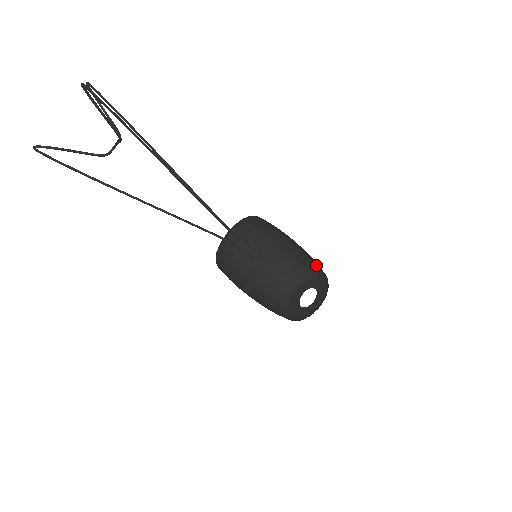
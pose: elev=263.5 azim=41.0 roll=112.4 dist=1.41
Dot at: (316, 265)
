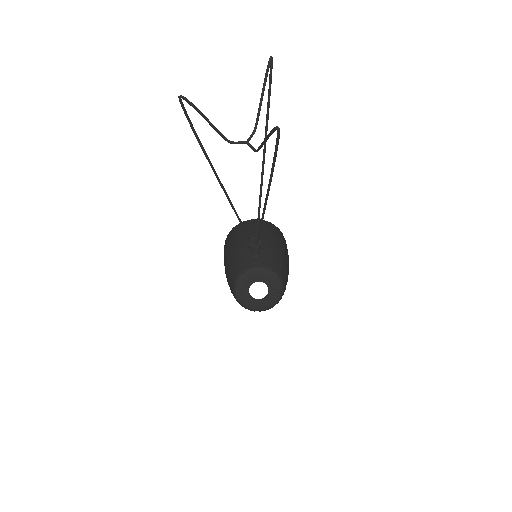
Dot at: (284, 277)
